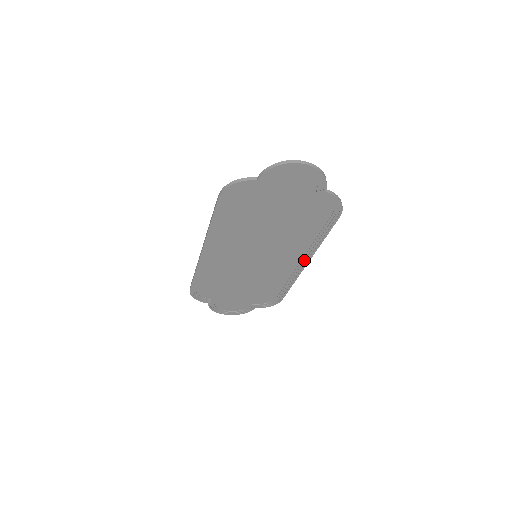
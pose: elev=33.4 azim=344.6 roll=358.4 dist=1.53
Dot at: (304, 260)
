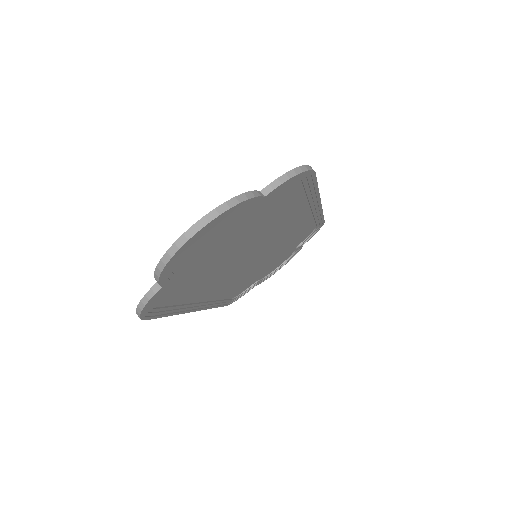
Dot at: (313, 206)
